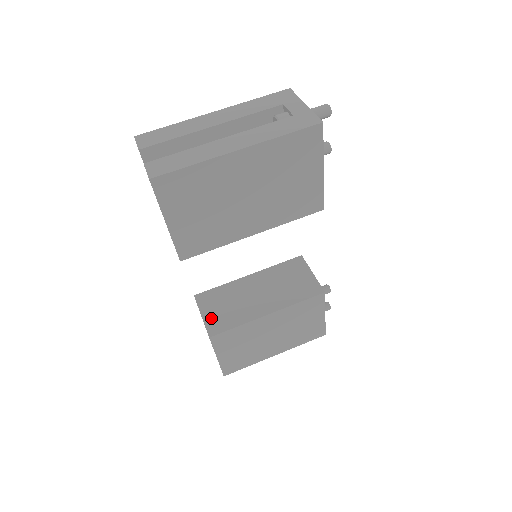
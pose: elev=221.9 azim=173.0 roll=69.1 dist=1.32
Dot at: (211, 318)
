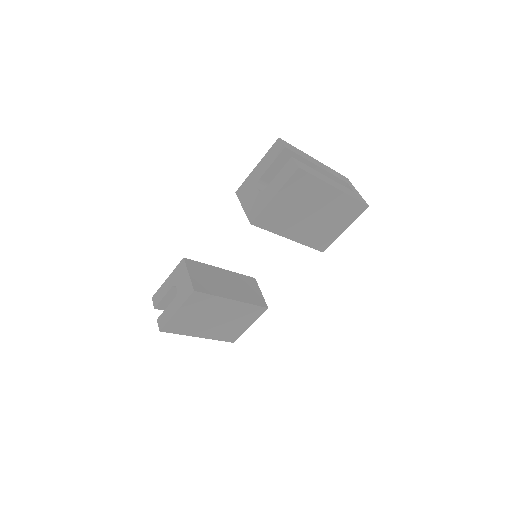
Dot at: (196, 279)
